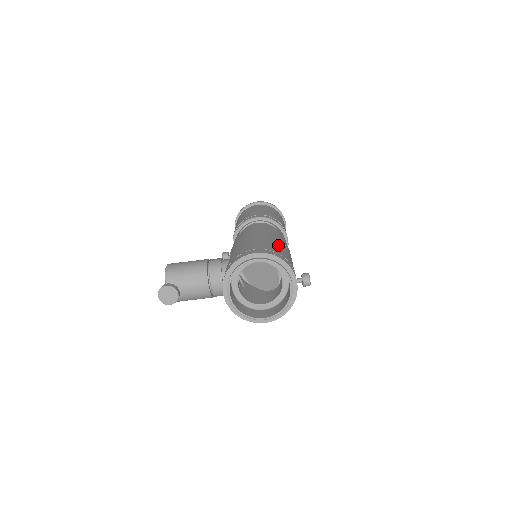
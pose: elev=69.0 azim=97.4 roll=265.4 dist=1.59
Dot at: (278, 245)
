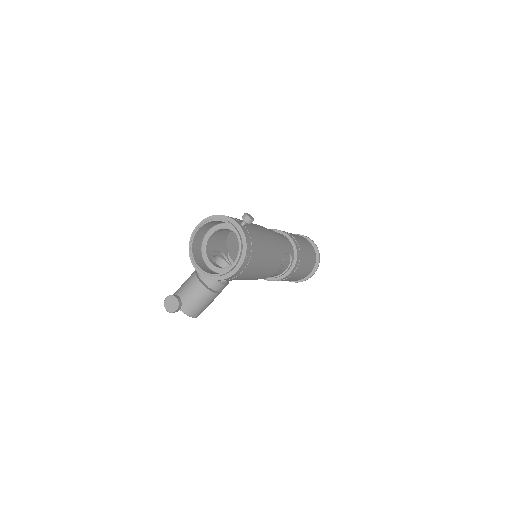
Dot at: occluded
